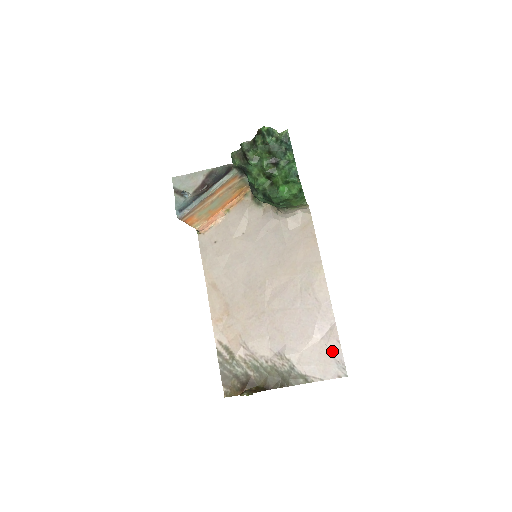
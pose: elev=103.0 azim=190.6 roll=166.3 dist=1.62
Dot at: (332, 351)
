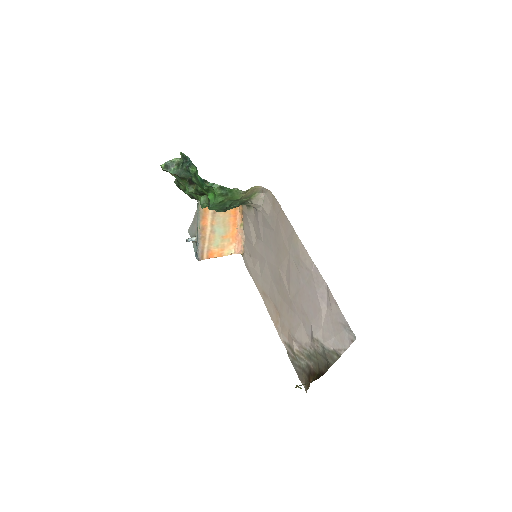
Dot at: (337, 316)
